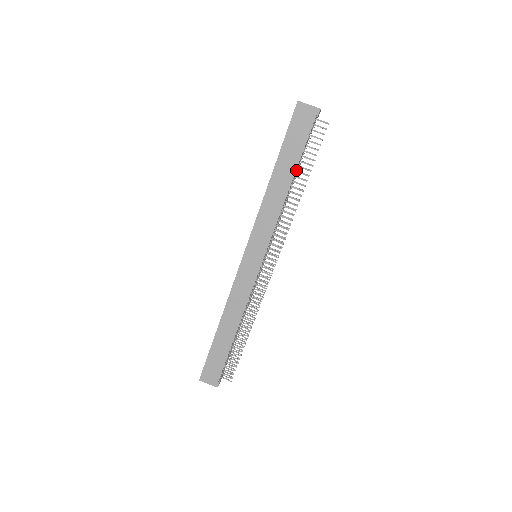
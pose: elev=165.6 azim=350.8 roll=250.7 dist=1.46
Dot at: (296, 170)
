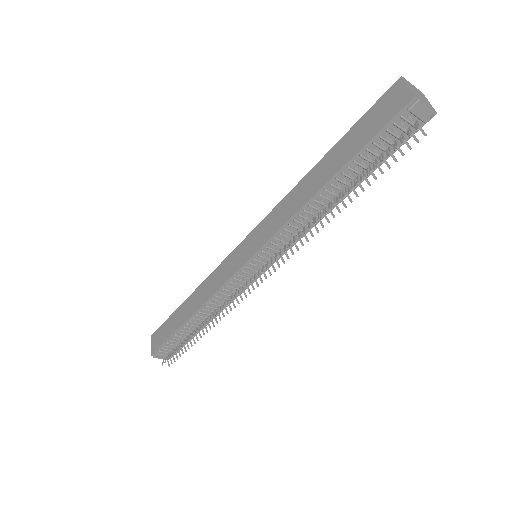
Dot at: (345, 176)
